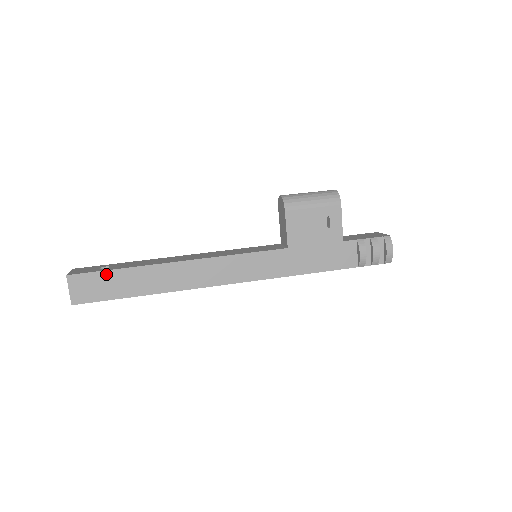
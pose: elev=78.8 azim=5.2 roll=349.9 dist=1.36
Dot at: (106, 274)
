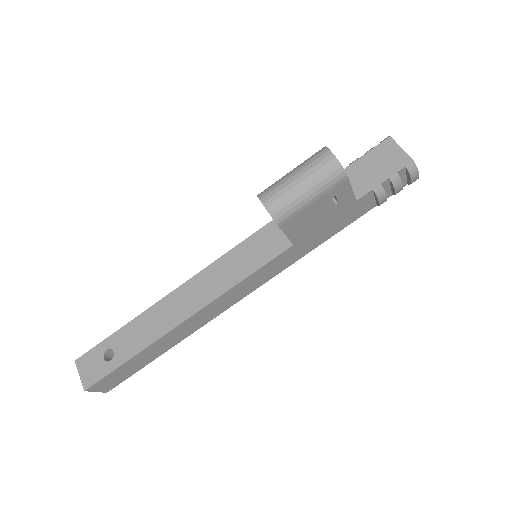
Dot at: (120, 368)
